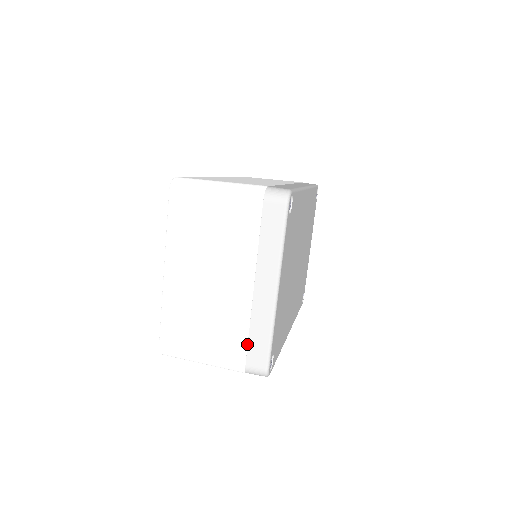
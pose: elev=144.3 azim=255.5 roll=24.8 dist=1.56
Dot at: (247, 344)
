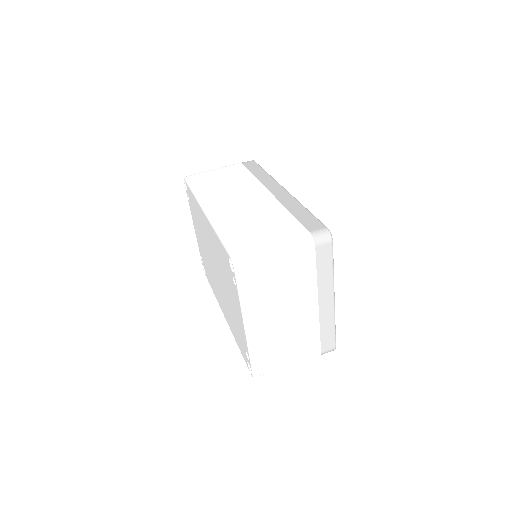
Dot at: (320, 340)
